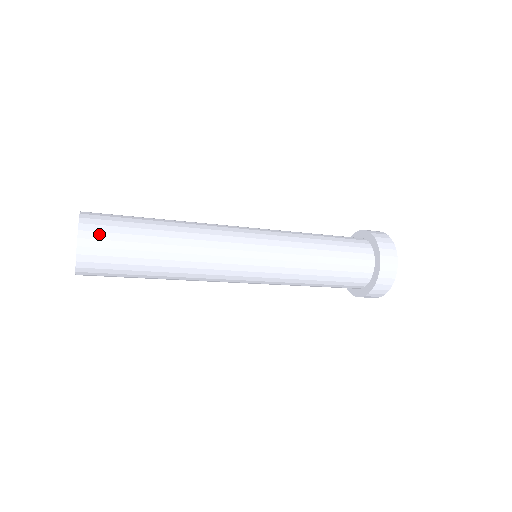
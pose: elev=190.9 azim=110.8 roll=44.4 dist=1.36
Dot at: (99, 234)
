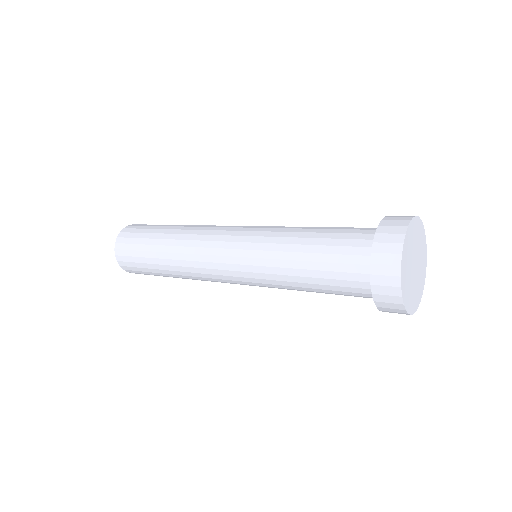
Dot at: (126, 258)
